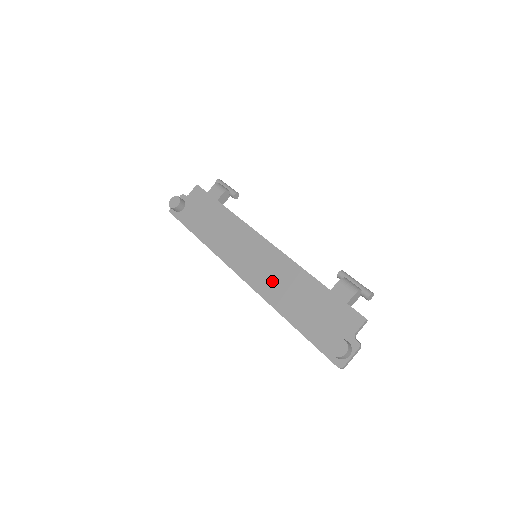
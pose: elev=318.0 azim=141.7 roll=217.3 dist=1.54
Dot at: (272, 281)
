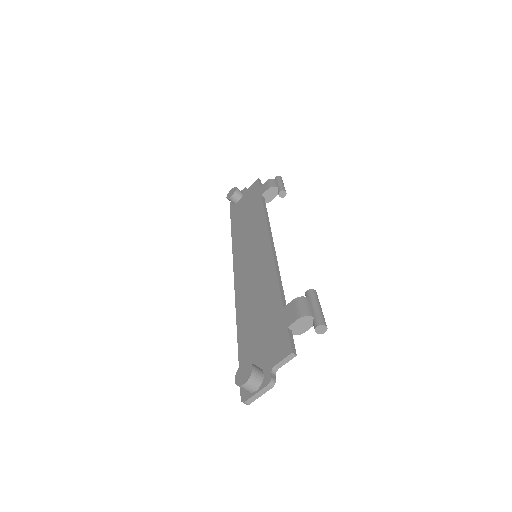
Dot at: (250, 285)
